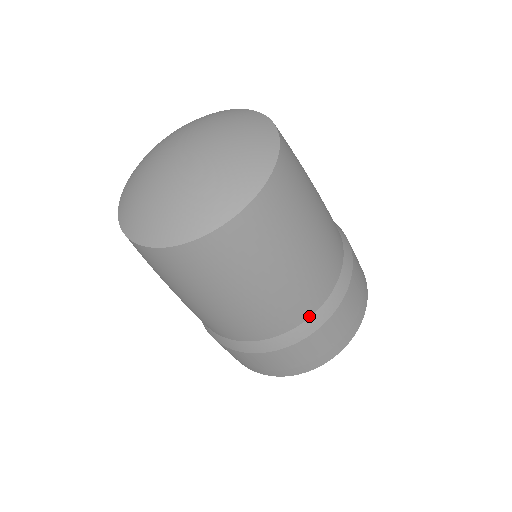
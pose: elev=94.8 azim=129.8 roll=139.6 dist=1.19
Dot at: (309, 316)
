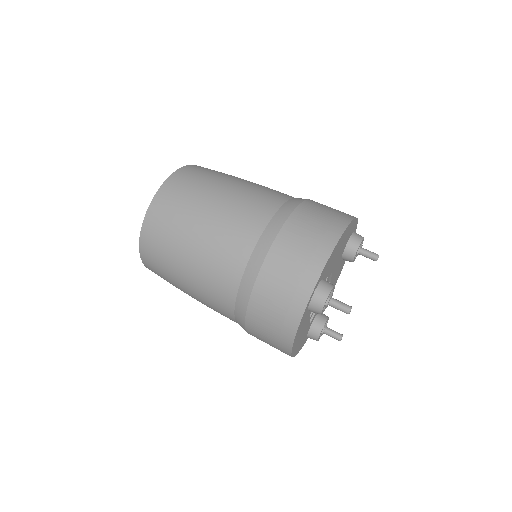
Dot at: (263, 229)
